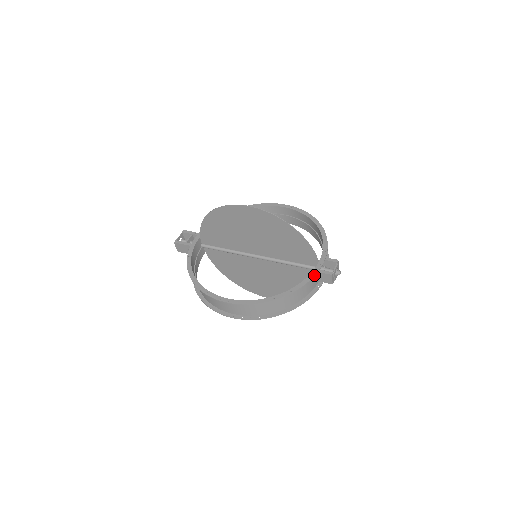
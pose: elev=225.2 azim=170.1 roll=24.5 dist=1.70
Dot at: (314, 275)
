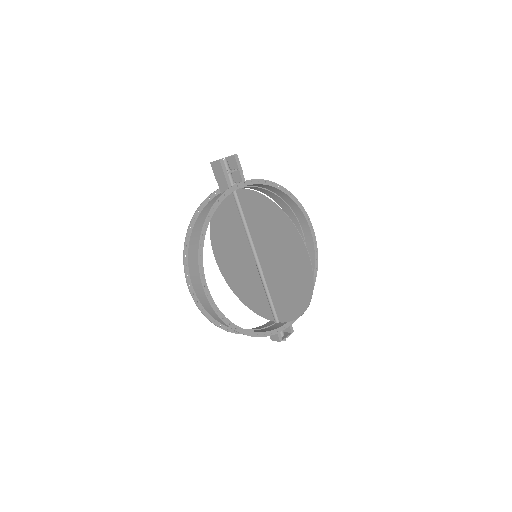
Dot at: (273, 334)
